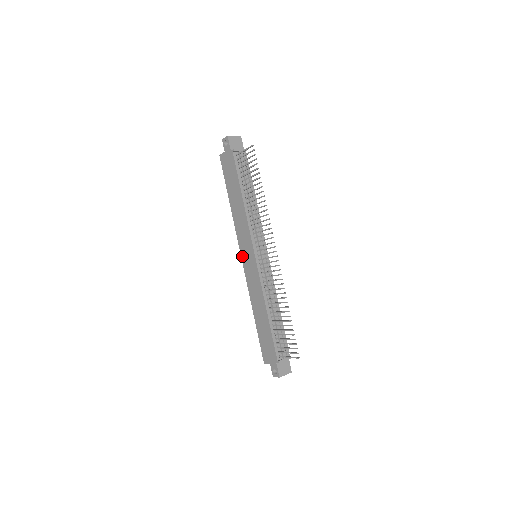
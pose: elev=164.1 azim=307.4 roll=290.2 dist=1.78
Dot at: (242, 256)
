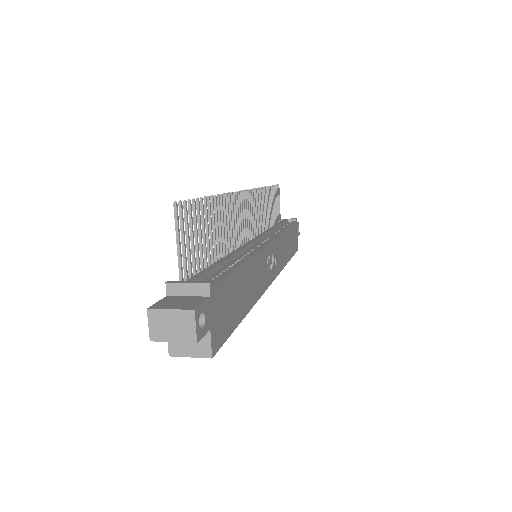
Dot at: occluded
